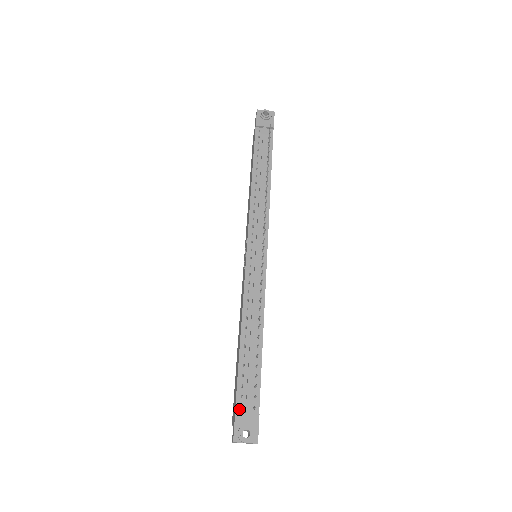
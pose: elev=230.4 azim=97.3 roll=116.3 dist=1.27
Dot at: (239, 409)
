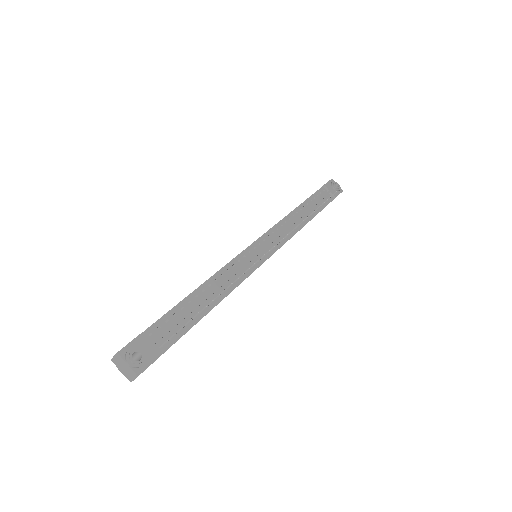
Dot at: (147, 334)
